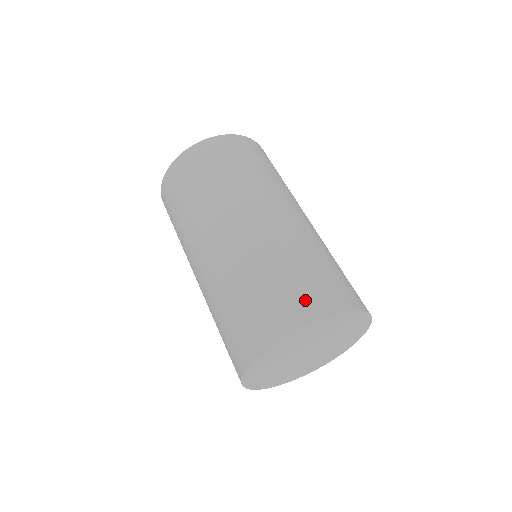
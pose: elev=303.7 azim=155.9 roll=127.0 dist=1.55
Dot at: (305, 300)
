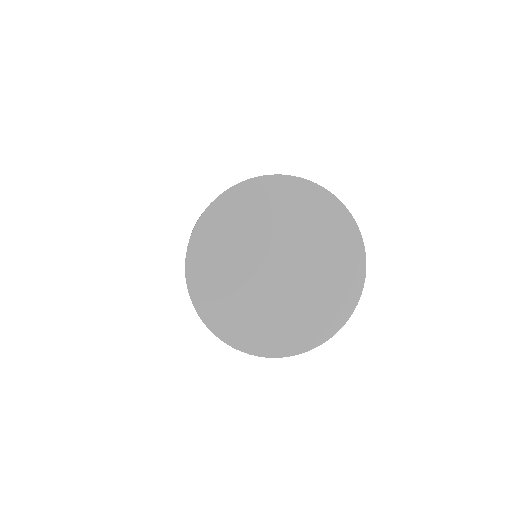
Dot at: occluded
